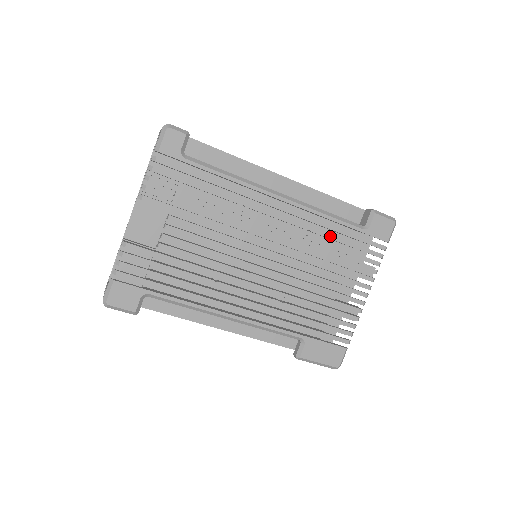
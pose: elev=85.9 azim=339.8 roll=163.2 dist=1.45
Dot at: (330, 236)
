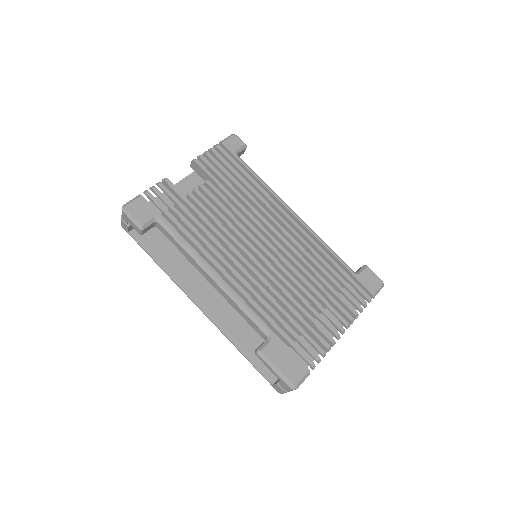
Dot at: (324, 262)
